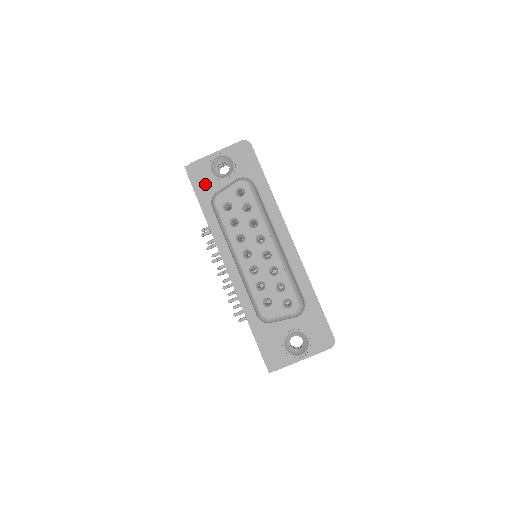
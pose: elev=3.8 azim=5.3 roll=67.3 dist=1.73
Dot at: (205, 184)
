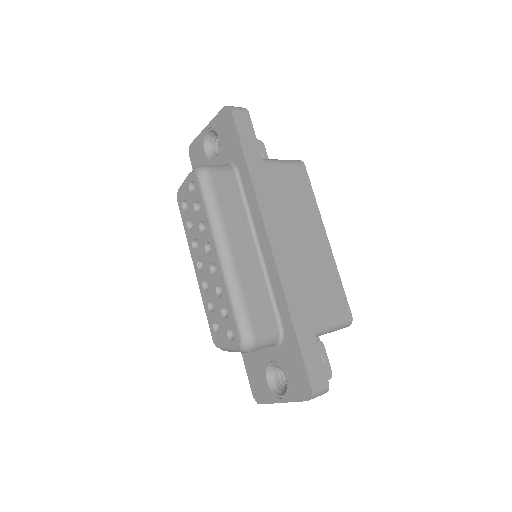
Dot at: occluded
